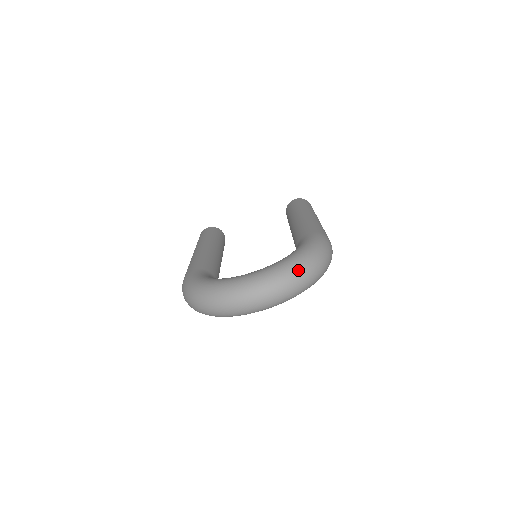
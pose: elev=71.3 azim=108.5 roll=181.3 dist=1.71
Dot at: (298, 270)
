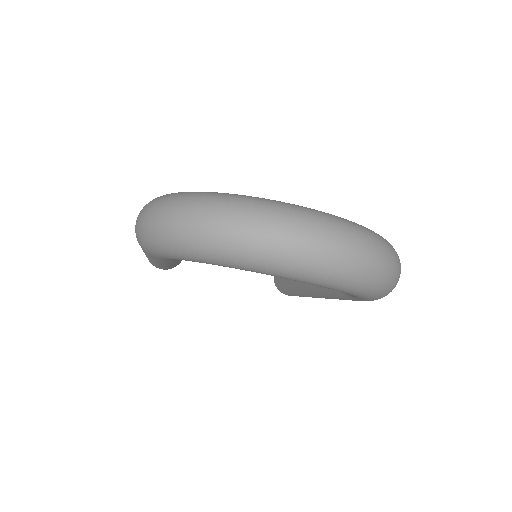
Dot at: (380, 242)
